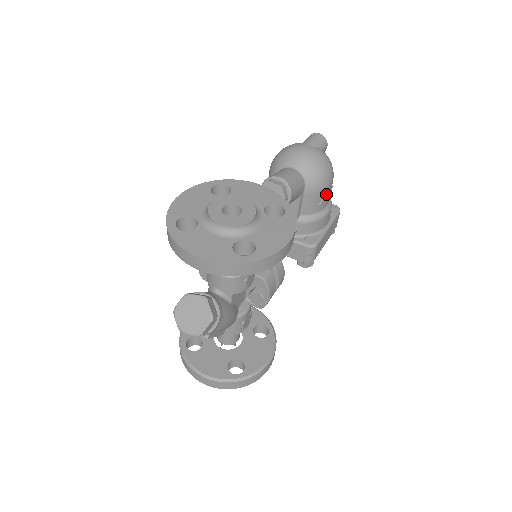
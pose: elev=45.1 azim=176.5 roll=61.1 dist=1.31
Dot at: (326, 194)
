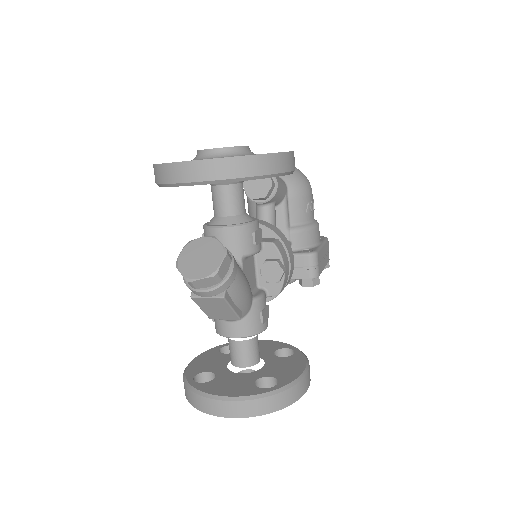
Dot at: (310, 201)
